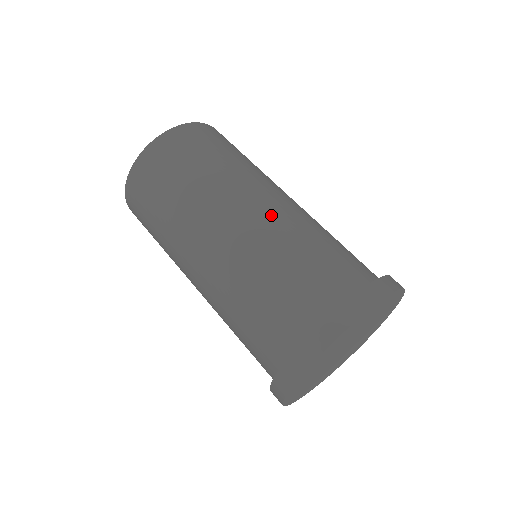
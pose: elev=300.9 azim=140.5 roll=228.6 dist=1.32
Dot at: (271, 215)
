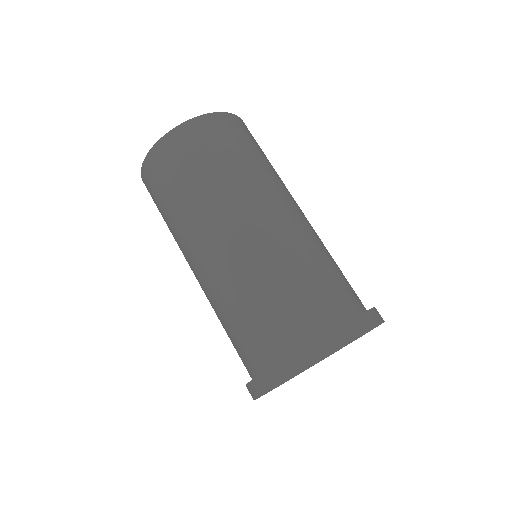
Dot at: (223, 264)
